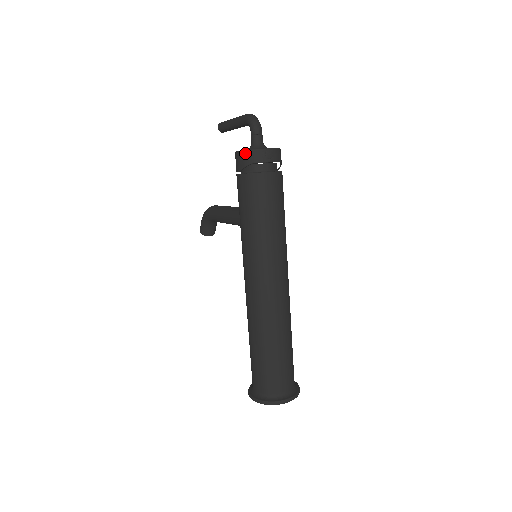
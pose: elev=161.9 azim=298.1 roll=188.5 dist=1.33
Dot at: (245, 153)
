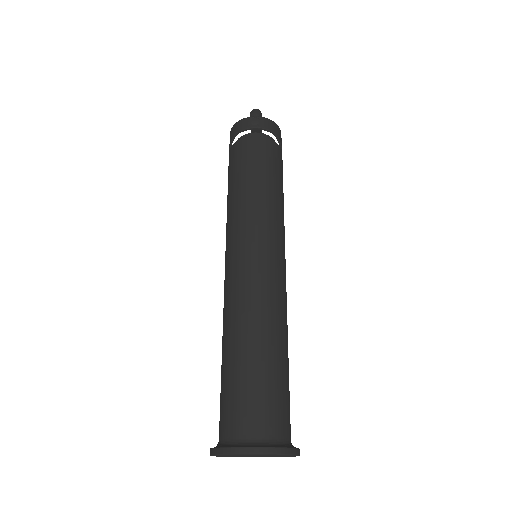
Dot at: (232, 128)
